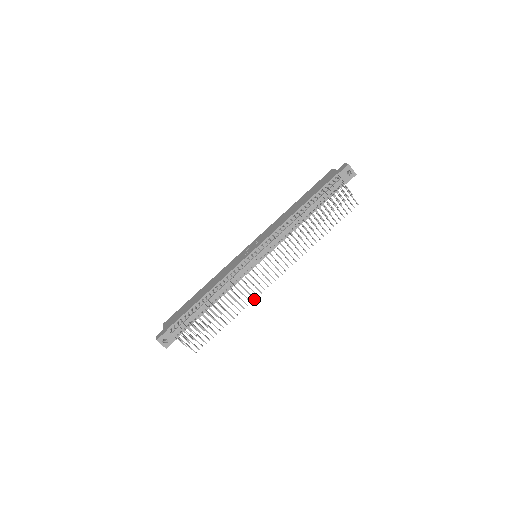
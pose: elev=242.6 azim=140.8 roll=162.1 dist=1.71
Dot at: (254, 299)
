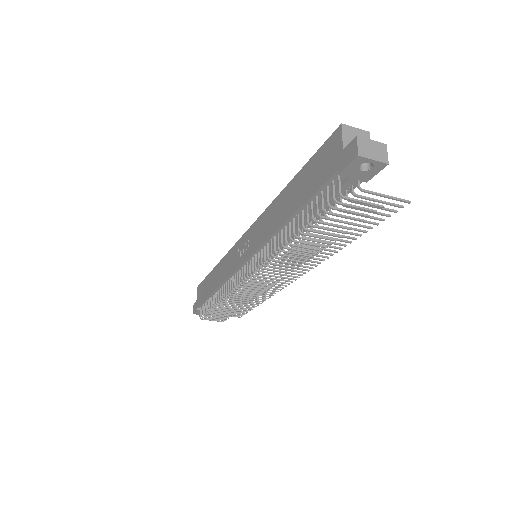
Dot at: occluded
